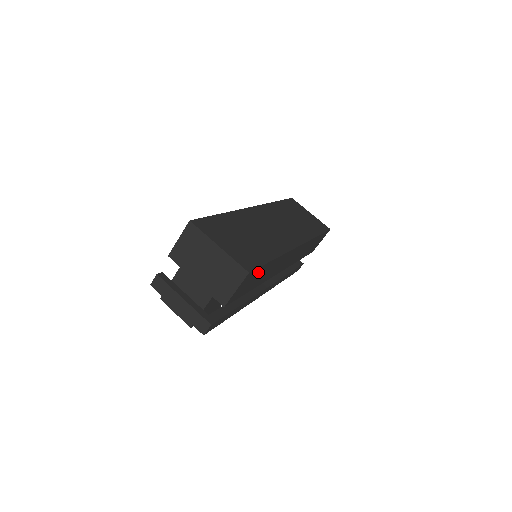
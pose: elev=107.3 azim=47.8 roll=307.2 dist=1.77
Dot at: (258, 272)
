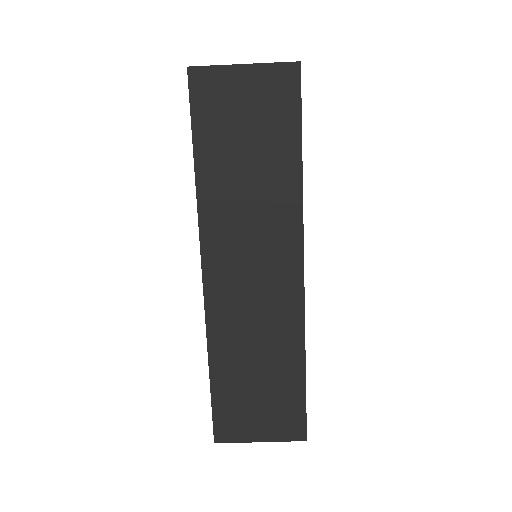
Dot at: occluded
